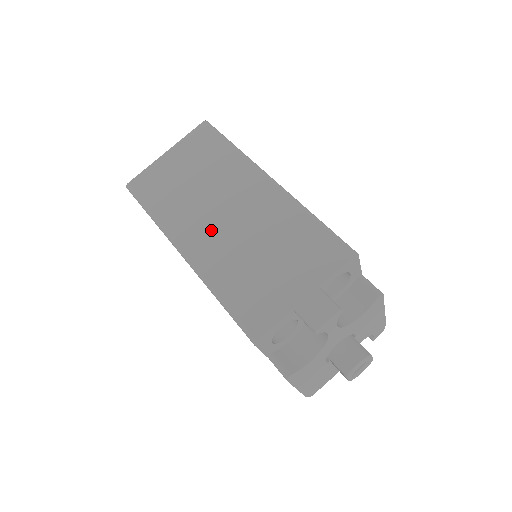
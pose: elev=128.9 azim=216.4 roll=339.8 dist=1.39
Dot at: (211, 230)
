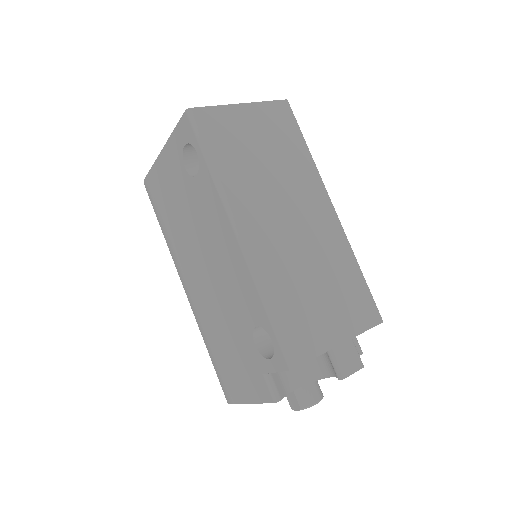
Dot at: (274, 227)
